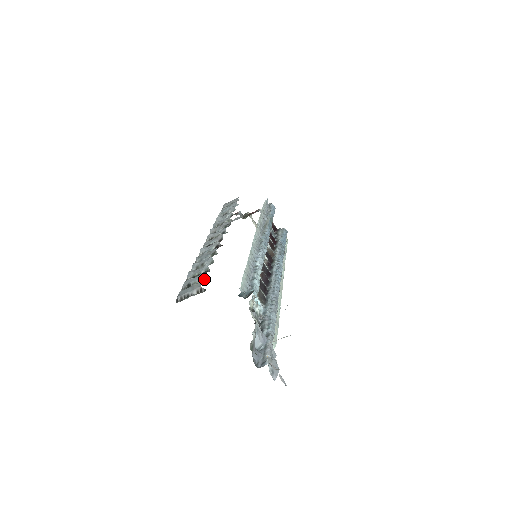
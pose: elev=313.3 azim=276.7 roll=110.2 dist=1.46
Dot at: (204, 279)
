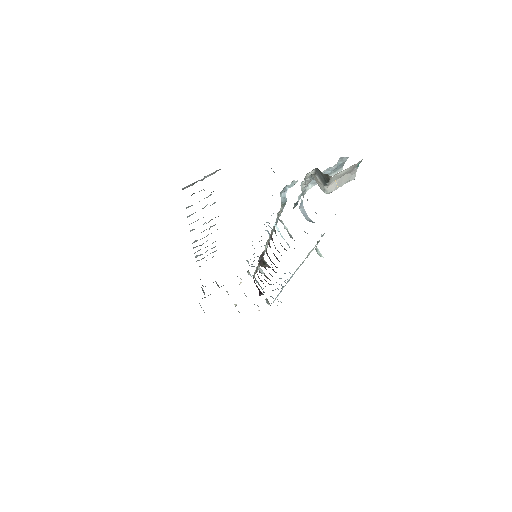
Dot at: occluded
